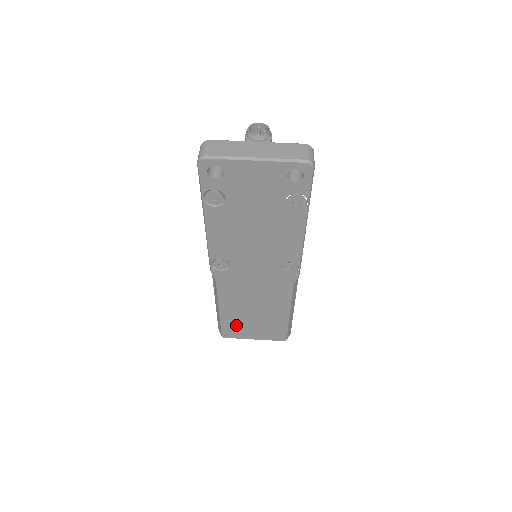
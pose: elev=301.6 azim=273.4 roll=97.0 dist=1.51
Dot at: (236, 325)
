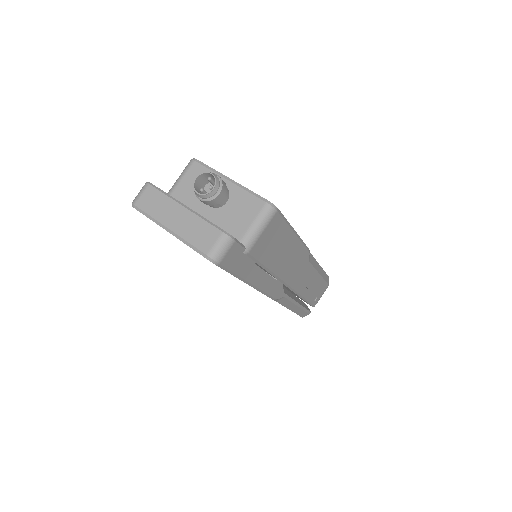
Dot at: occluded
